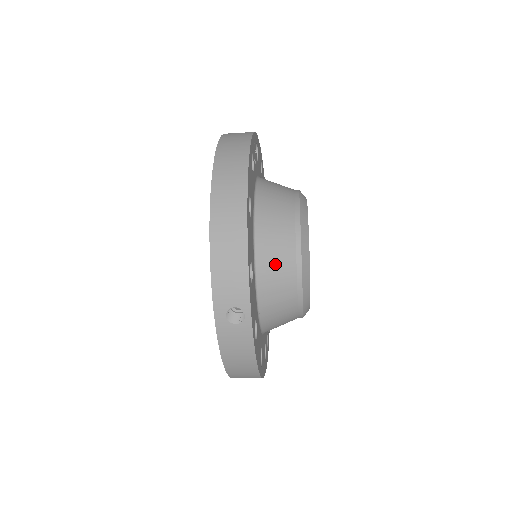
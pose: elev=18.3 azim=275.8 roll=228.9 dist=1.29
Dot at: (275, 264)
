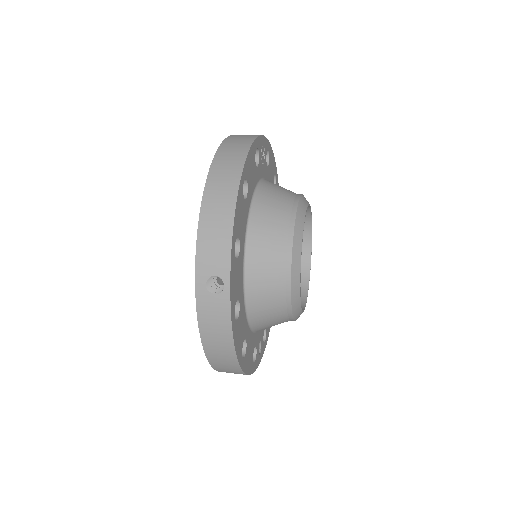
Dot at: (265, 250)
